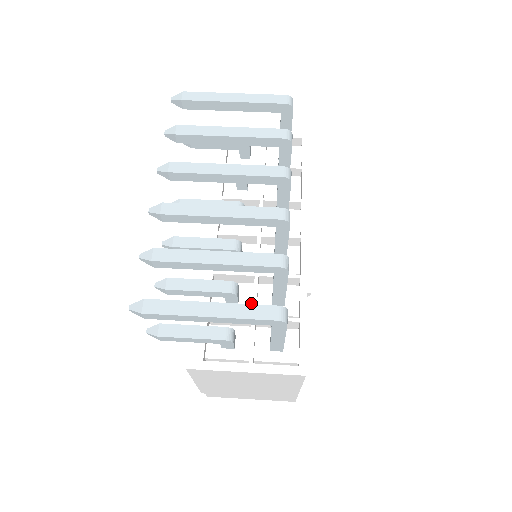
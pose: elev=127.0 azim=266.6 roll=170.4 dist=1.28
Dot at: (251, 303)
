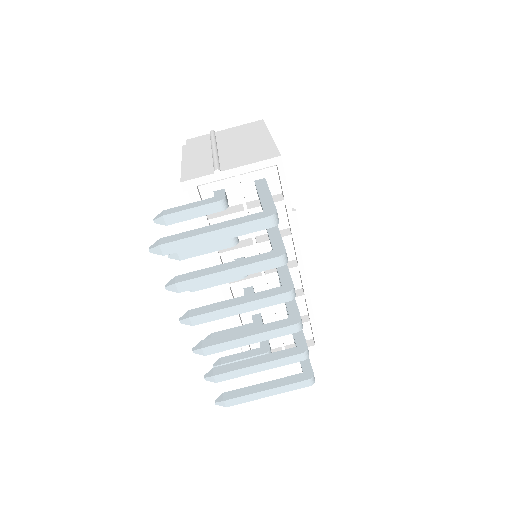
Dot at: (272, 317)
